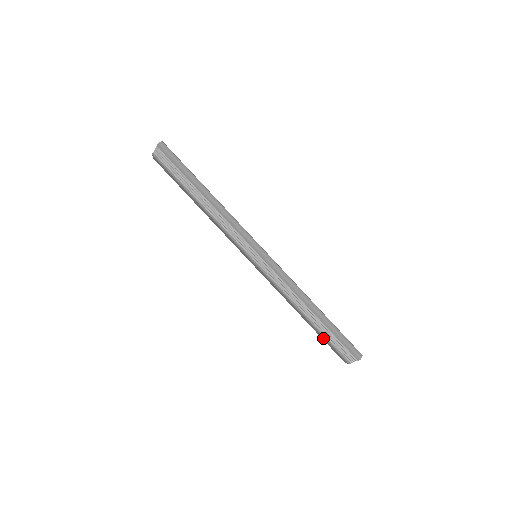
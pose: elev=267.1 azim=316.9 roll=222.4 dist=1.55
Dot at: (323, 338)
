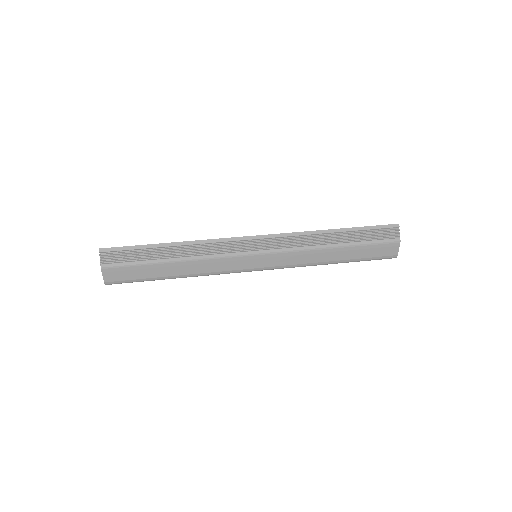
Dot at: (365, 250)
